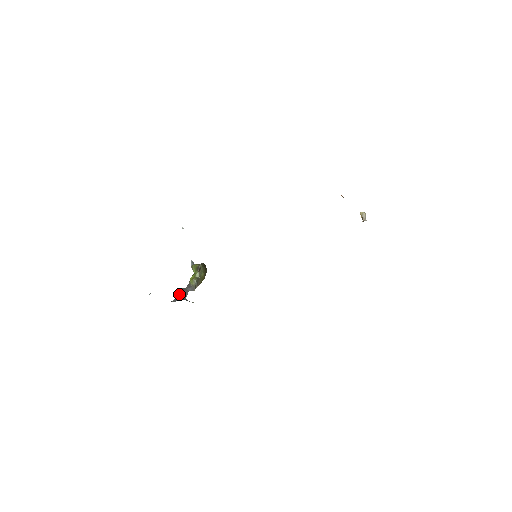
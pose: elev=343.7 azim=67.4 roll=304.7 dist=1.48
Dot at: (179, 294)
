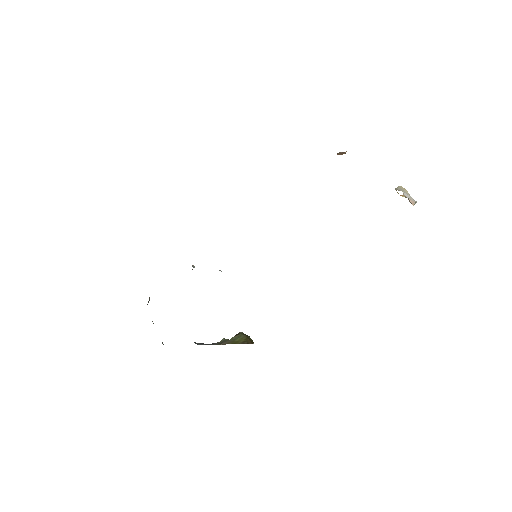
Dot at: occluded
